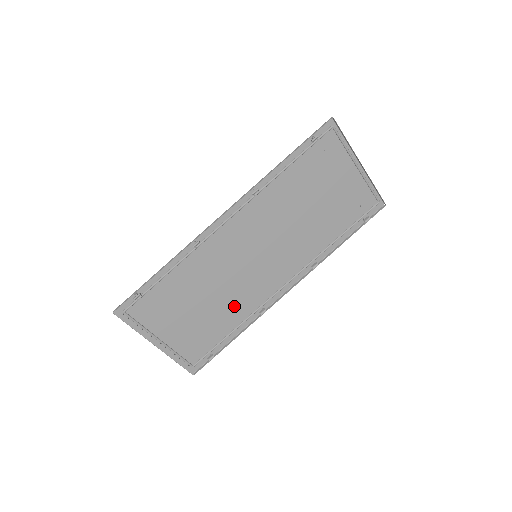
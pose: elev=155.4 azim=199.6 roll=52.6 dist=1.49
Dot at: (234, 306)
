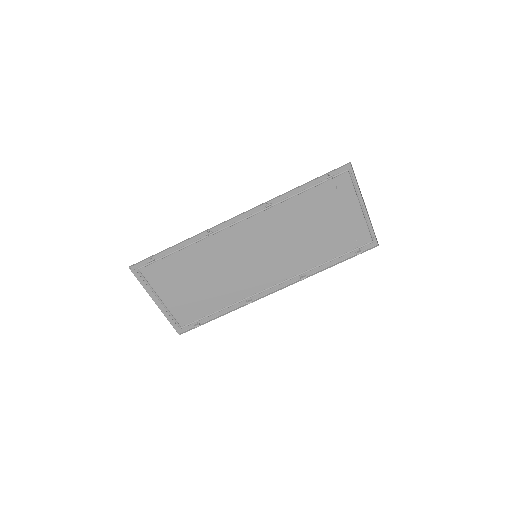
Dot at: (227, 290)
